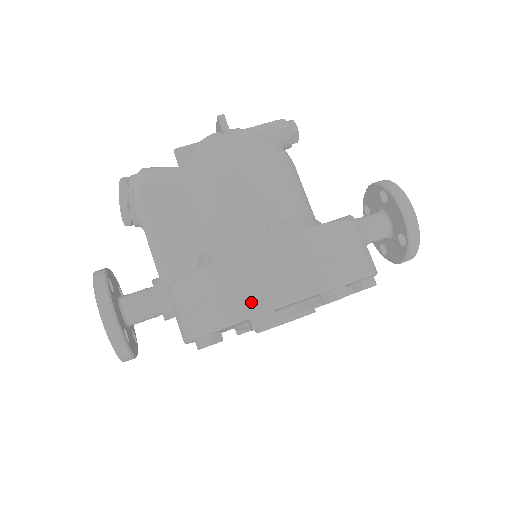
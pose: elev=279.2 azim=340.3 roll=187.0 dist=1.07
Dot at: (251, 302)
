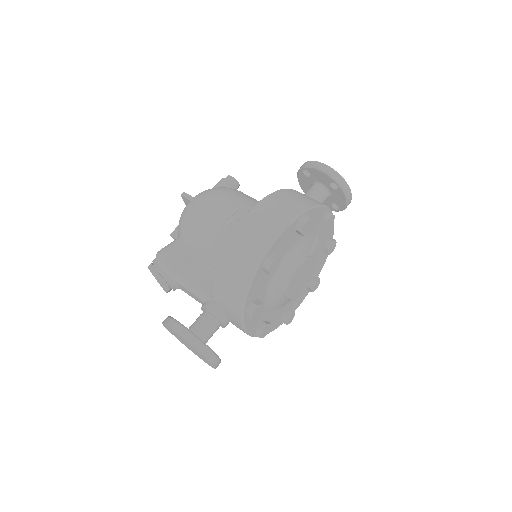
Dot at: (255, 255)
